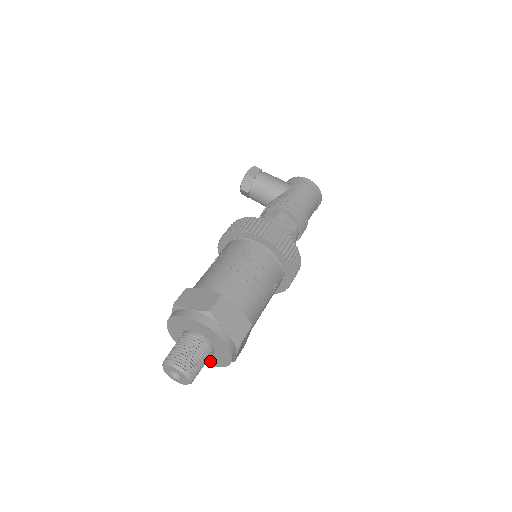
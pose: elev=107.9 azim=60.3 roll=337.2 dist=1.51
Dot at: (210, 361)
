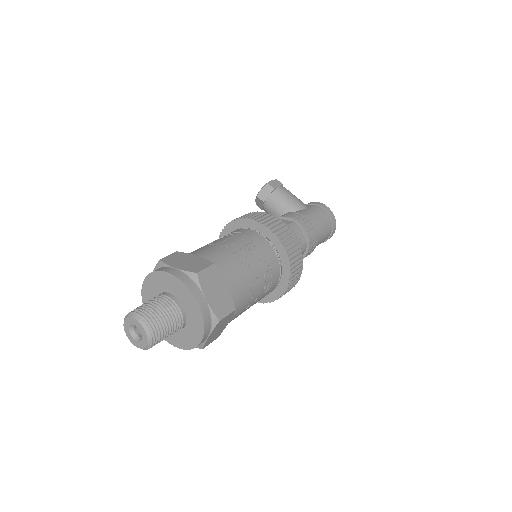
Dot at: (176, 340)
